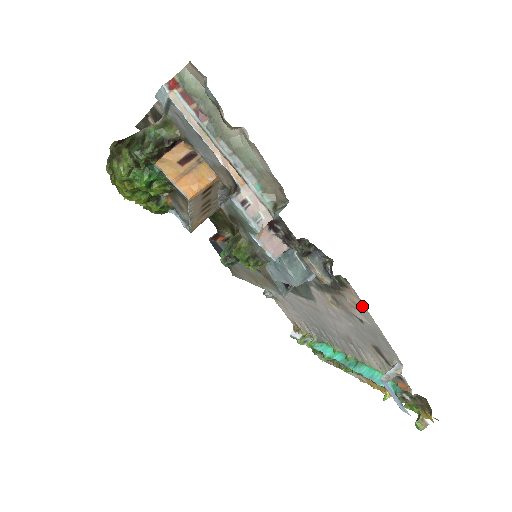
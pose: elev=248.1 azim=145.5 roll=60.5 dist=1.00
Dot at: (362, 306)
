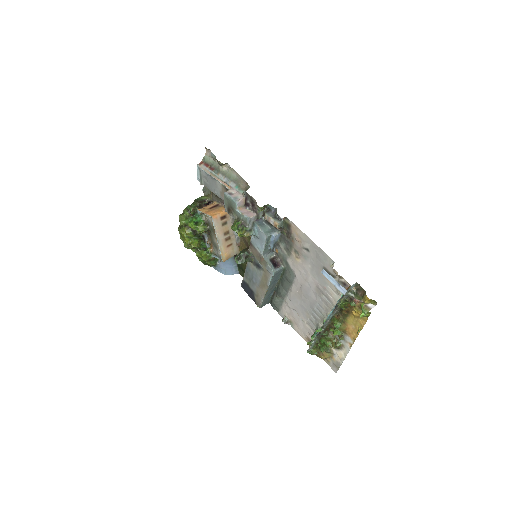
Dot at: (300, 232)
